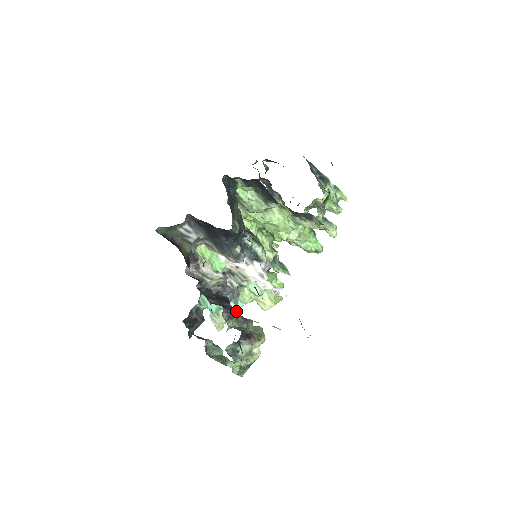
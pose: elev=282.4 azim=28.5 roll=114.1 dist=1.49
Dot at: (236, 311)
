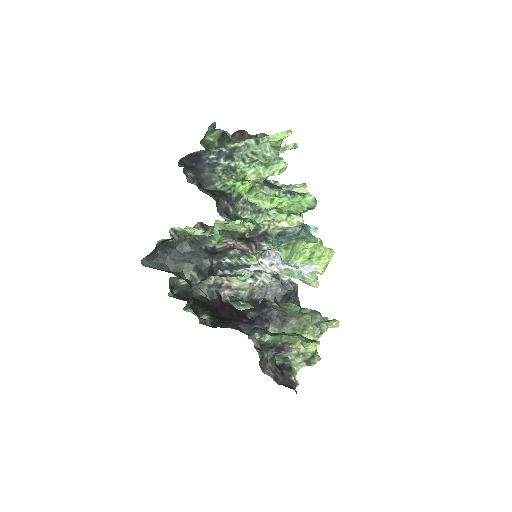
Dot at: (264, 325)
